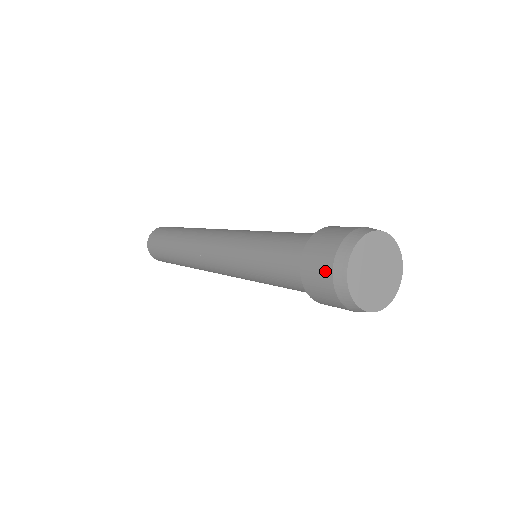
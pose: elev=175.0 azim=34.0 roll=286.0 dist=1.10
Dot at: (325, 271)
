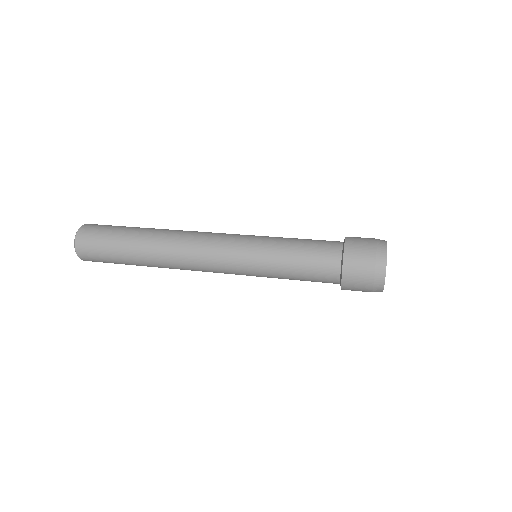
Dot at: (367, 281)
